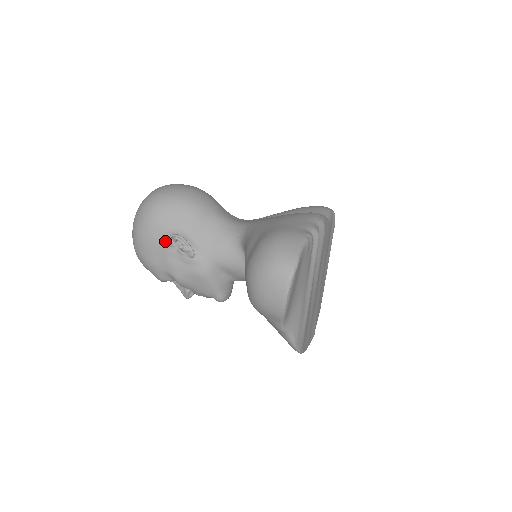
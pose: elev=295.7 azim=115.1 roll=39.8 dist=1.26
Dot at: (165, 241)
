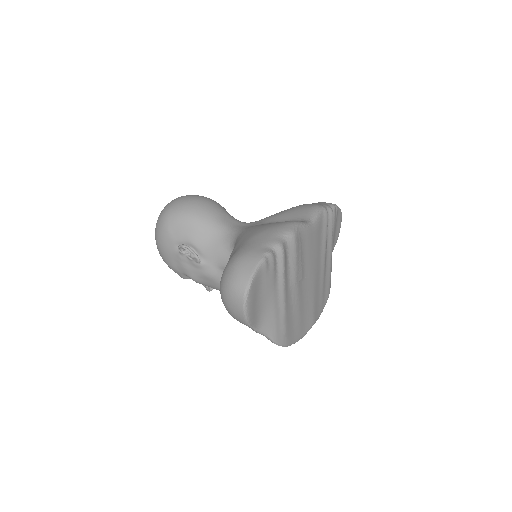
Dot at: (177, 250)
